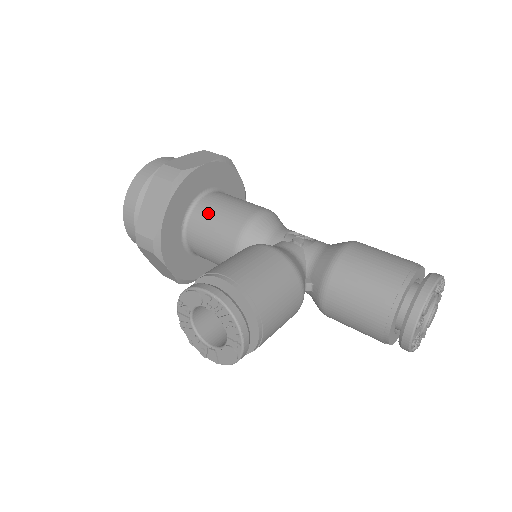
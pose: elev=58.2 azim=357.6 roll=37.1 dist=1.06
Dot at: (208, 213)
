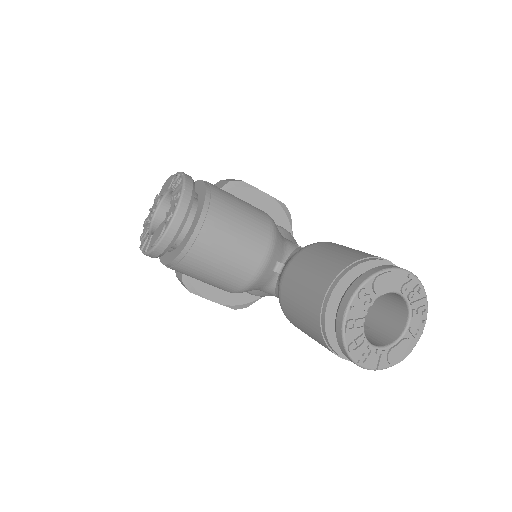
Dot at: occluded
